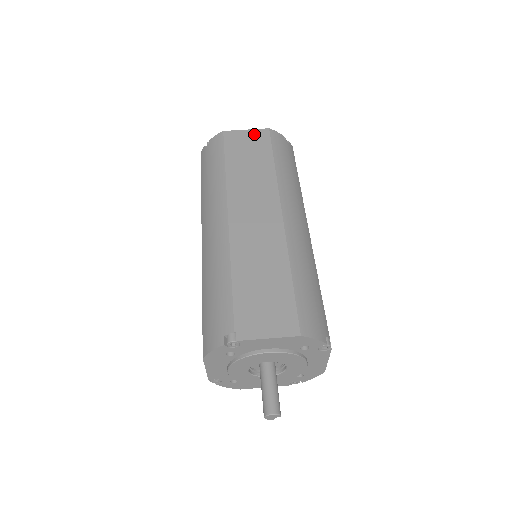
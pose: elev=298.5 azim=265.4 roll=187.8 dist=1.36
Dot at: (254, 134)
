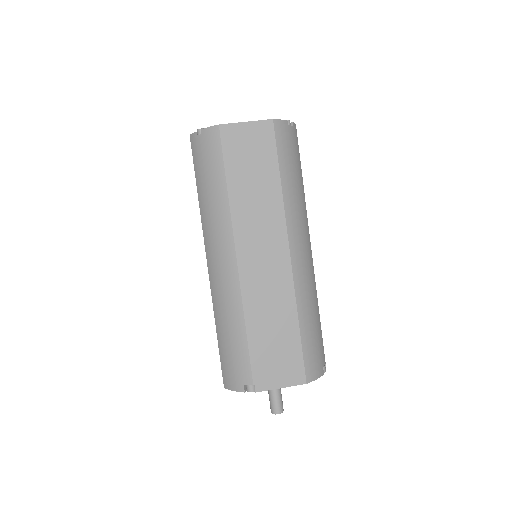
Dot at: (256, 130)
